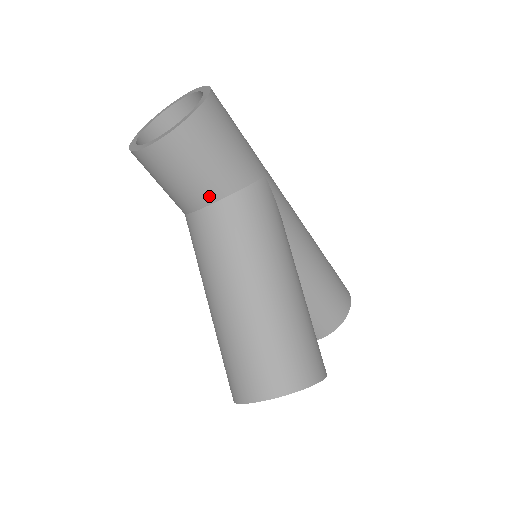
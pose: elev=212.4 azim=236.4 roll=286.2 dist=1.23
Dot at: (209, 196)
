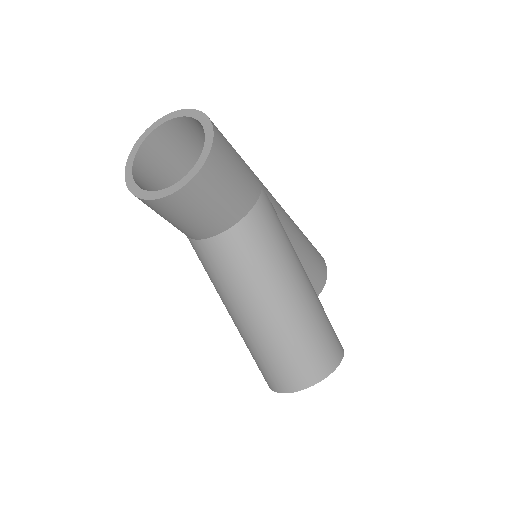
Dot at: (224, 225)
